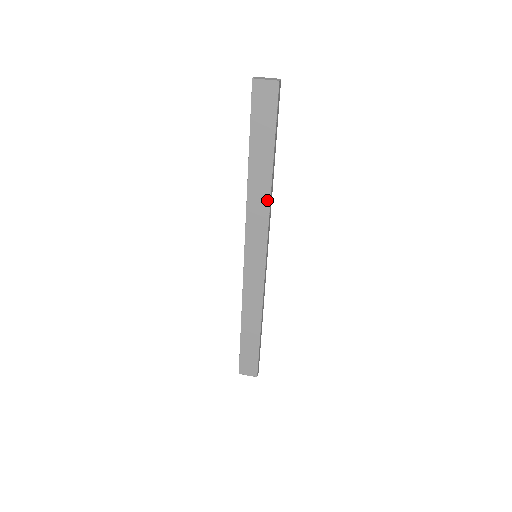
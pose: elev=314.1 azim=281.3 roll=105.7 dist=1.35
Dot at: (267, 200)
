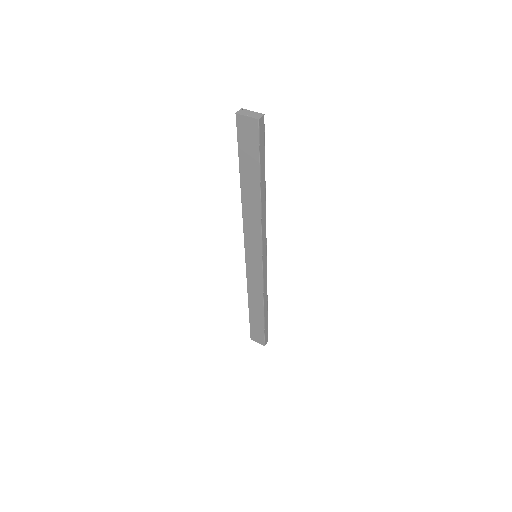
Dot at: (258, 216)
